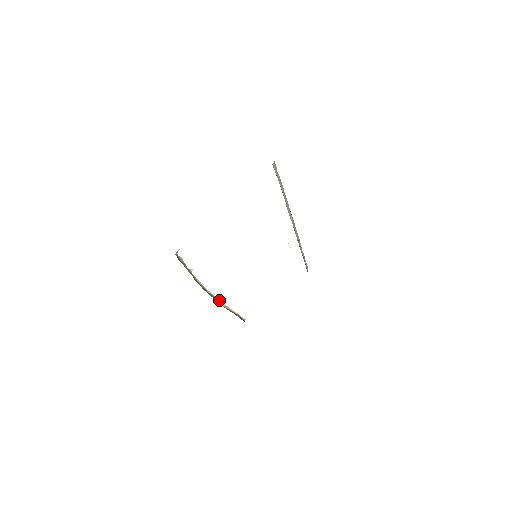
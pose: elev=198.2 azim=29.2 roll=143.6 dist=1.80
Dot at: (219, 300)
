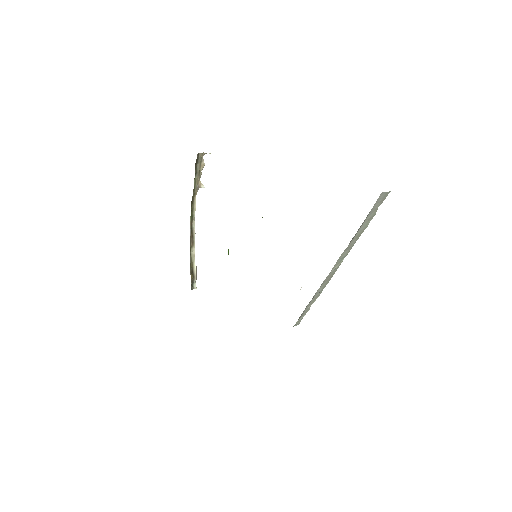
Dot at: (194, 242)
